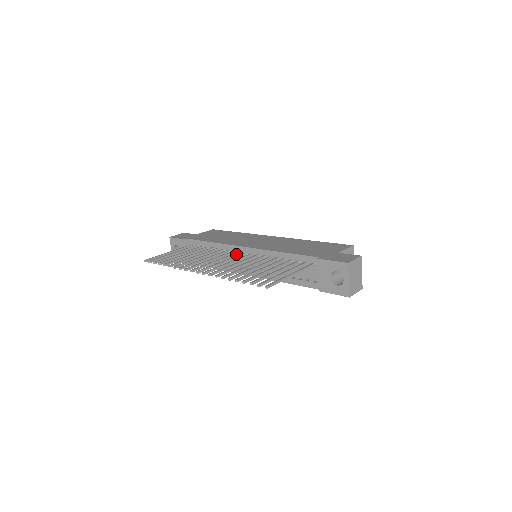
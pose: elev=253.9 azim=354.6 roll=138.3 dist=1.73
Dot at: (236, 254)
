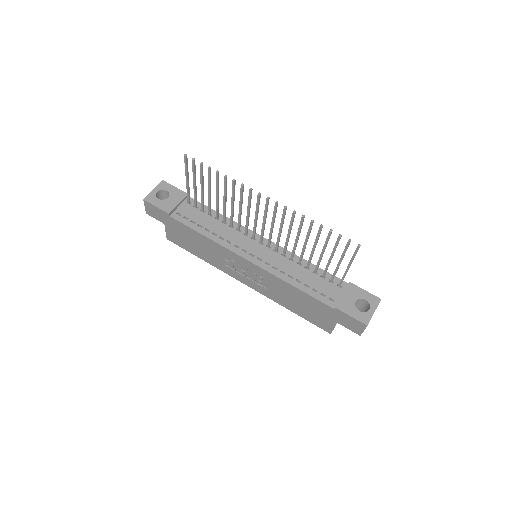
Dot at: occluded
